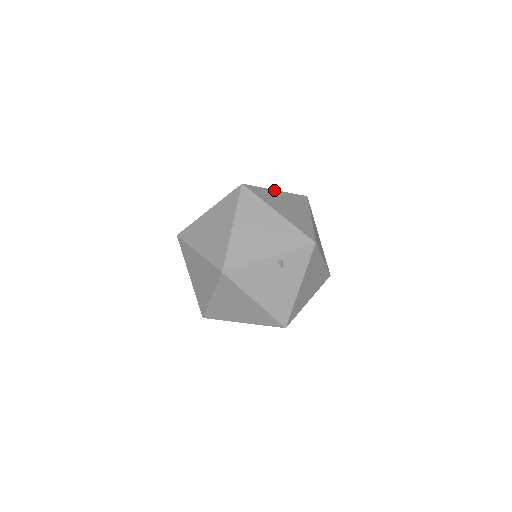
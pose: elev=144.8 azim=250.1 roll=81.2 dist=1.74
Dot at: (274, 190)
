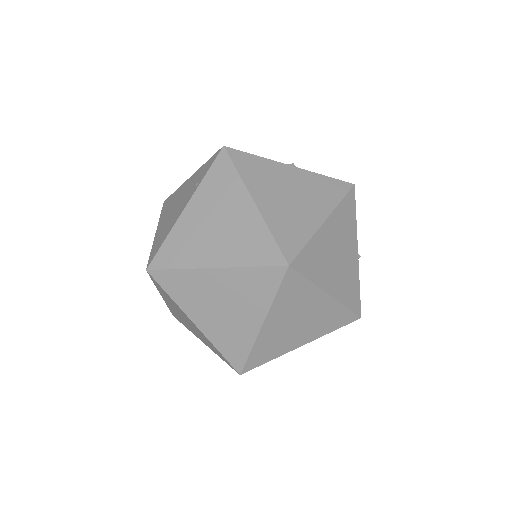
Dot at: (207, 269)
